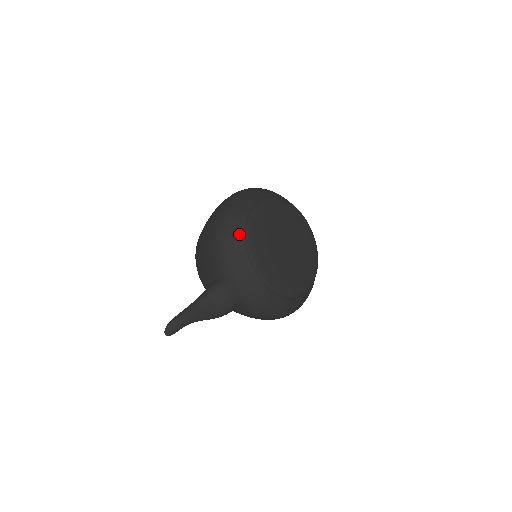
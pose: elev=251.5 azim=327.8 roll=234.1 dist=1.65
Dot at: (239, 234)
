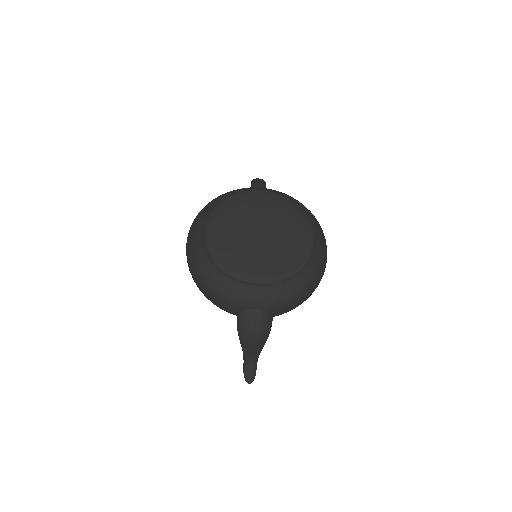
Dot at: (212, 270)
